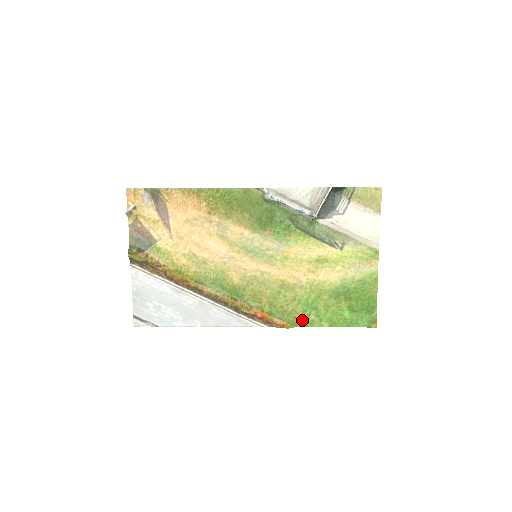
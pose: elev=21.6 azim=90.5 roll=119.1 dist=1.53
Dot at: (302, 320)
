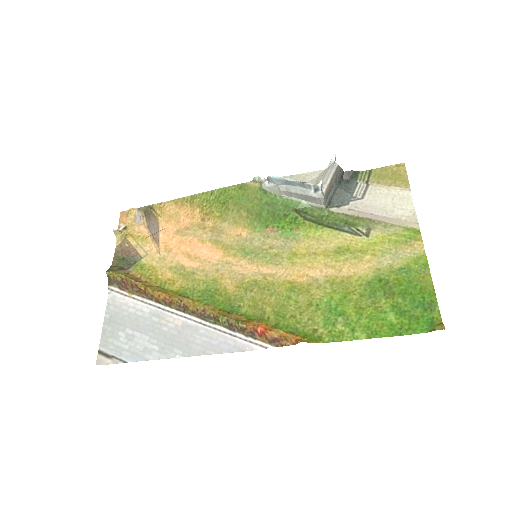
Dot at: (324, 332)
